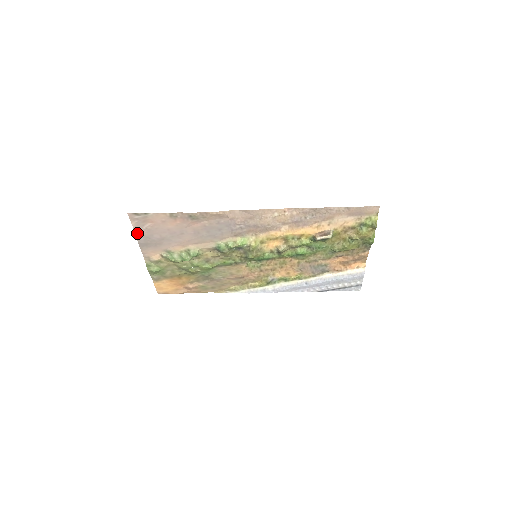
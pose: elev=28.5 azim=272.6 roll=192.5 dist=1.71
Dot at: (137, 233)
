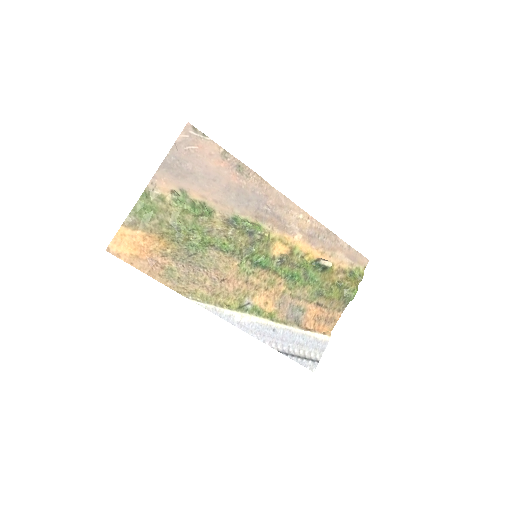
Dot at: (174, 148)
